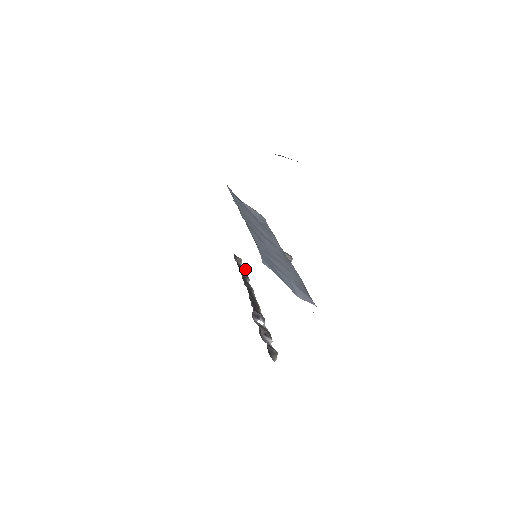
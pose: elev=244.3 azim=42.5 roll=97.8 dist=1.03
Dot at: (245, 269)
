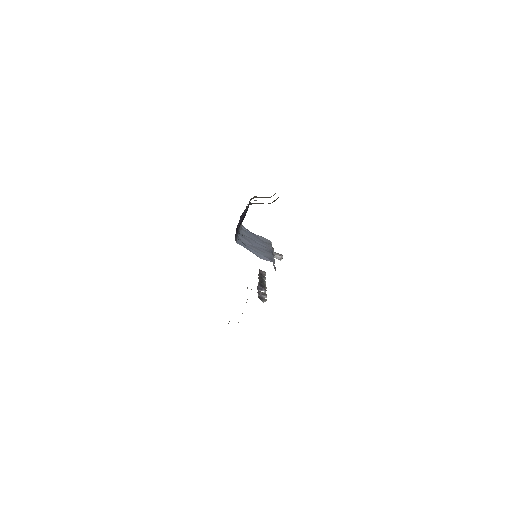
Dot at: occluded
